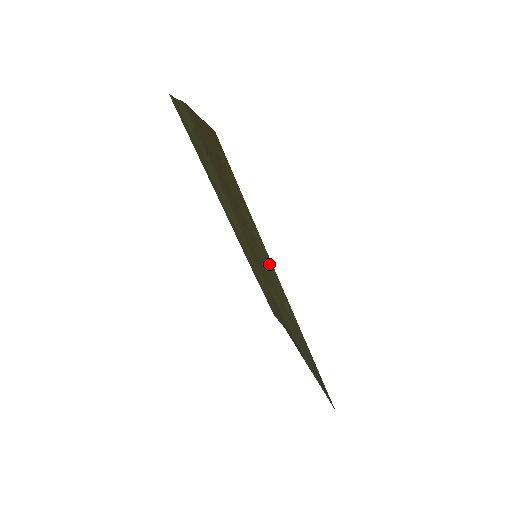
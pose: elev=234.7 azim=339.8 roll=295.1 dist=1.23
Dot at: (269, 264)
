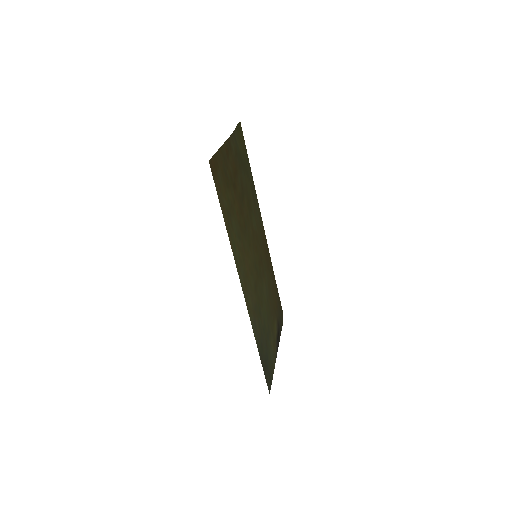
Dot at: (240, 261)
